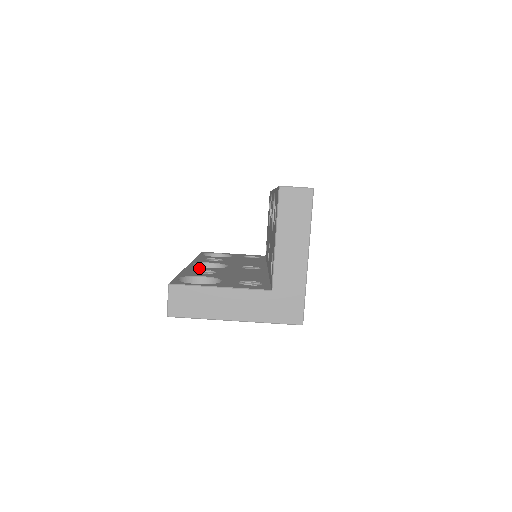
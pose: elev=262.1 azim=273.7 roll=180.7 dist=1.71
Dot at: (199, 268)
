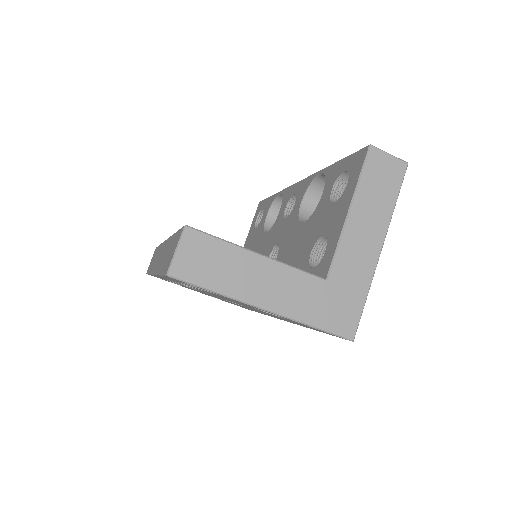
Dot at: occluded
